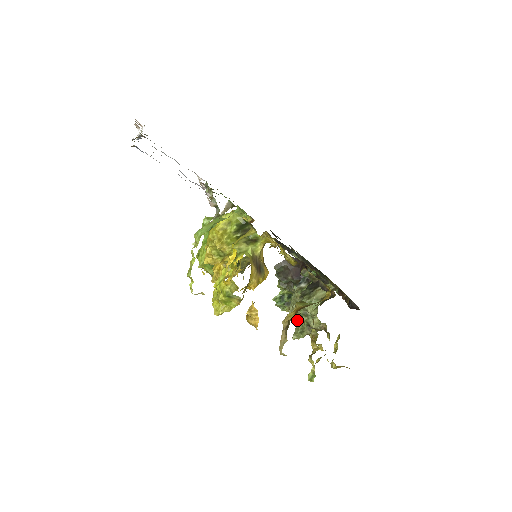
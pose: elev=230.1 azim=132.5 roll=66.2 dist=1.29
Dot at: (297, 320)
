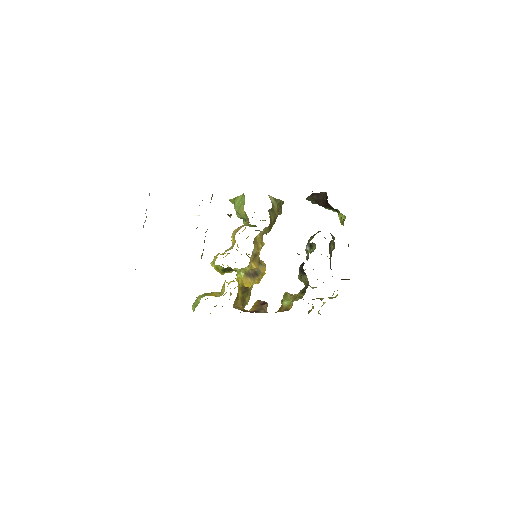
Dot at: occluded
